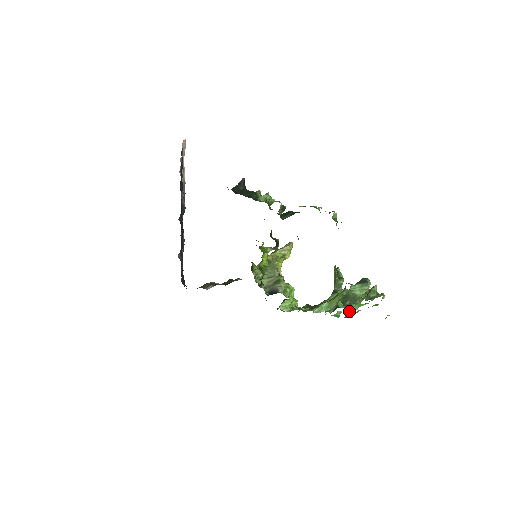
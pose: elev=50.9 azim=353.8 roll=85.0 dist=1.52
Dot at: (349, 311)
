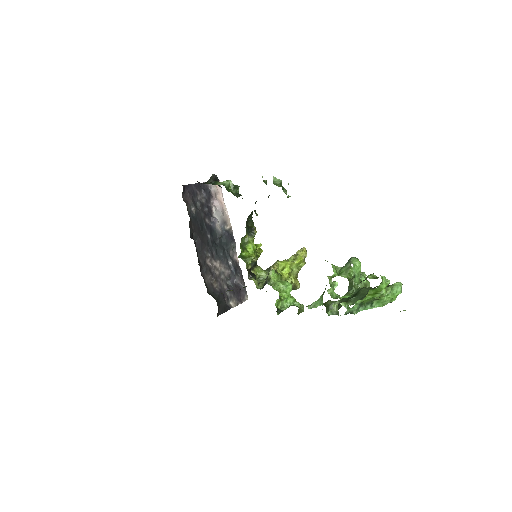
Dot at: (347, 304)
